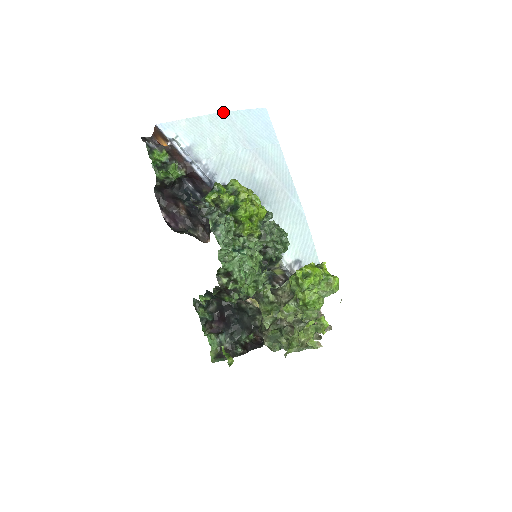
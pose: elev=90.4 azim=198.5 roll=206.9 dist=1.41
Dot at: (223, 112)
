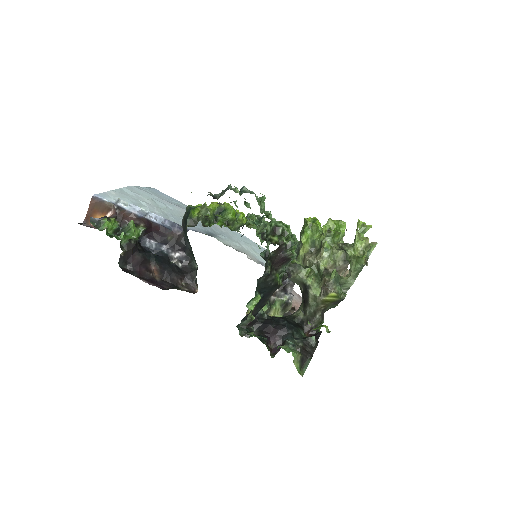
Dot at: (133, 186)
